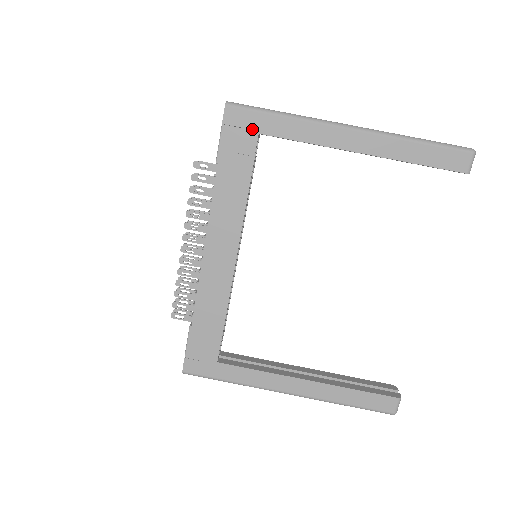
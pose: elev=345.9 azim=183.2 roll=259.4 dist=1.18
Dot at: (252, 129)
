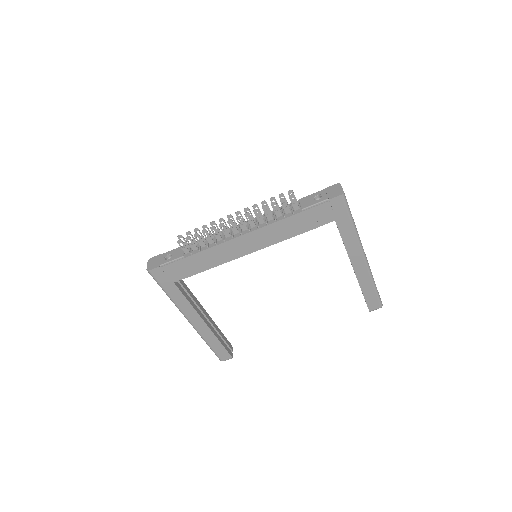
Dot at: (336, 216)
